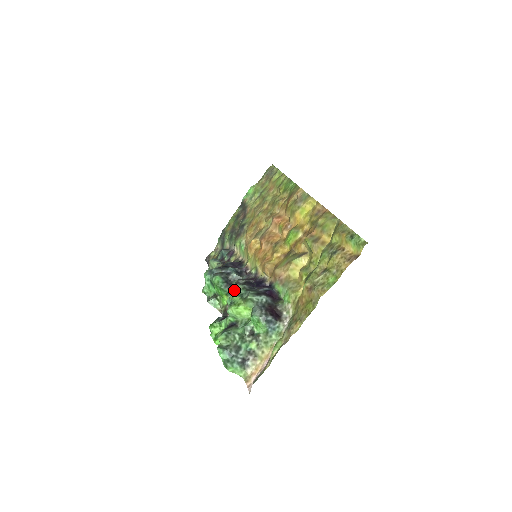
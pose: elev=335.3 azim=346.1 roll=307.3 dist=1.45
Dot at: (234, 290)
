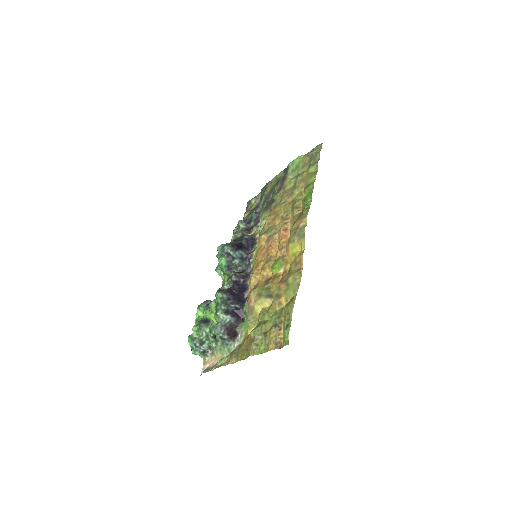
Dot at: (224, 285)
